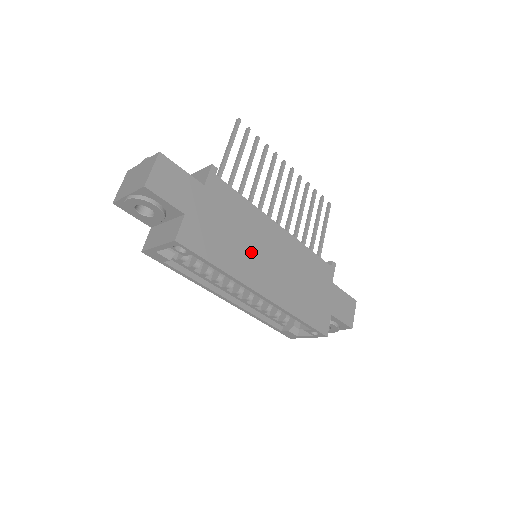
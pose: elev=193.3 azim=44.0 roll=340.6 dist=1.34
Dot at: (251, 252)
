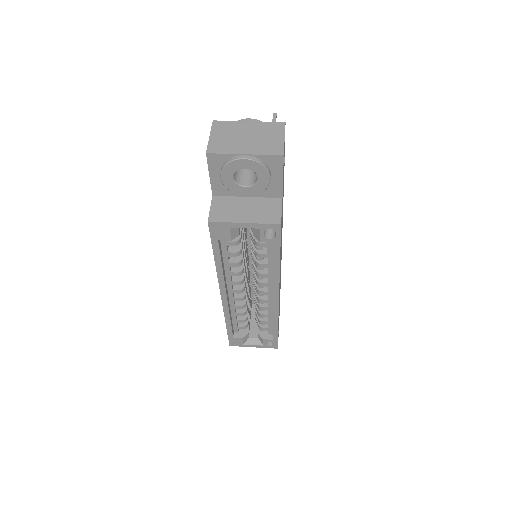
Dot at: occluded
